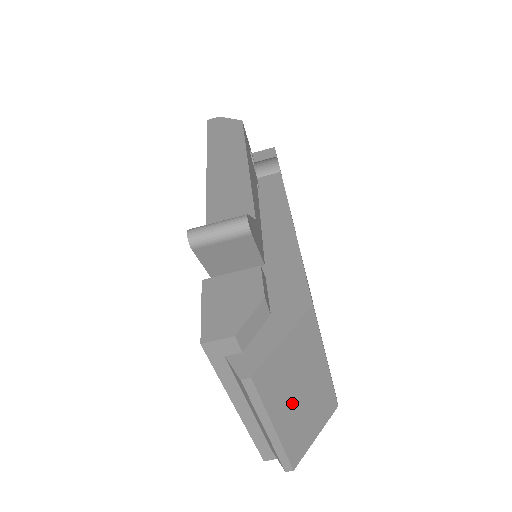
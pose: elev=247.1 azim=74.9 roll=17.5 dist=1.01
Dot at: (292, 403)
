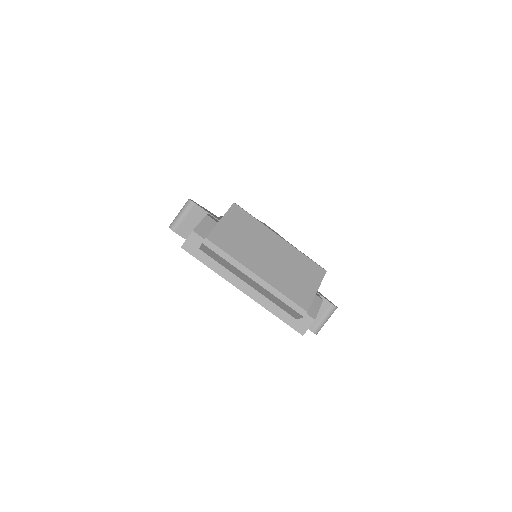
Dot at: (262, 260)
